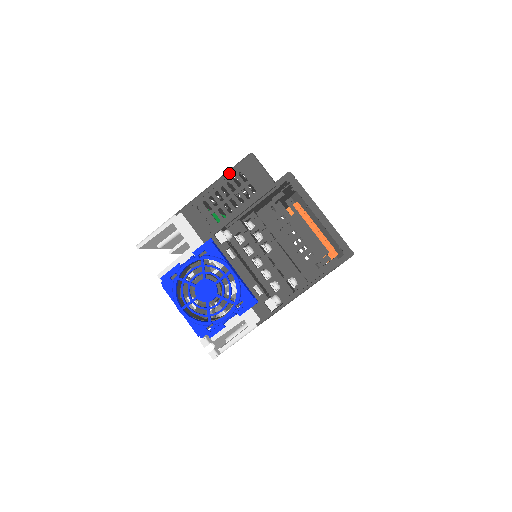
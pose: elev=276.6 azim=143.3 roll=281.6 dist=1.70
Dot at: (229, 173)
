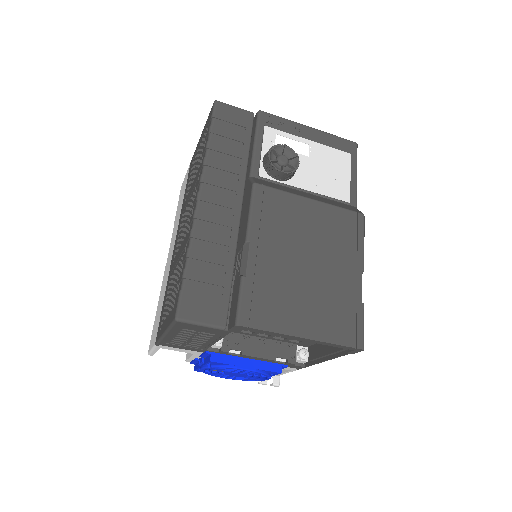
Dot at: (171, 330)
